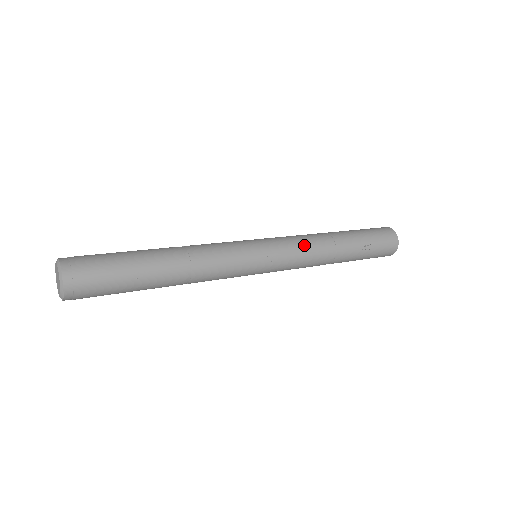
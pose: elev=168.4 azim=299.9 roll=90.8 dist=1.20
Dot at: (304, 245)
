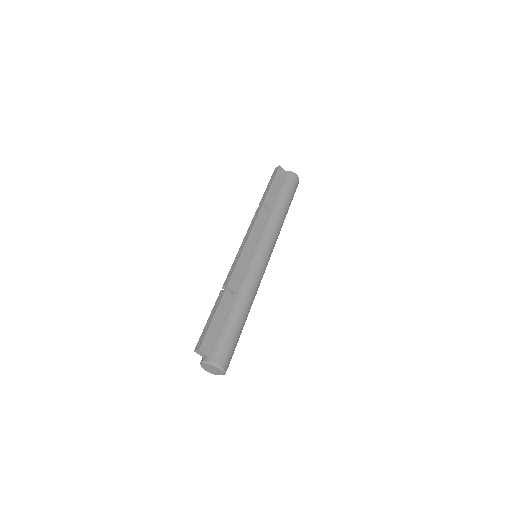
Dot at: occluded
